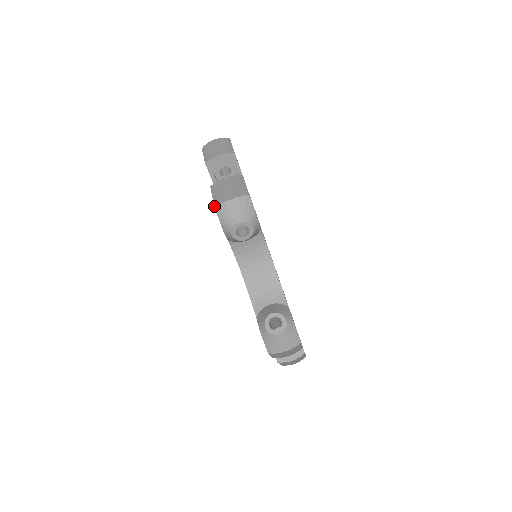
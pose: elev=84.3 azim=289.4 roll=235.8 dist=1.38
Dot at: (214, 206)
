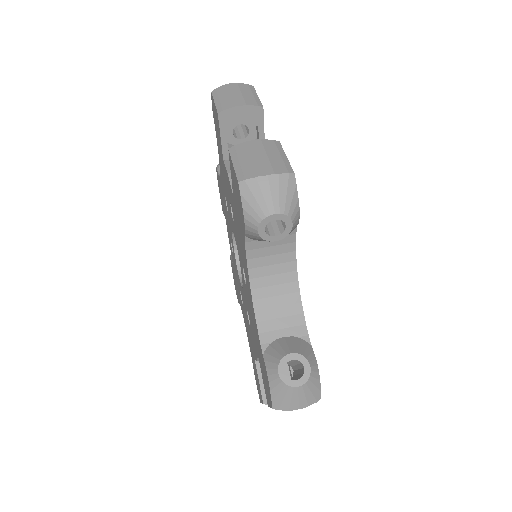
Dot at: (237, 180)
